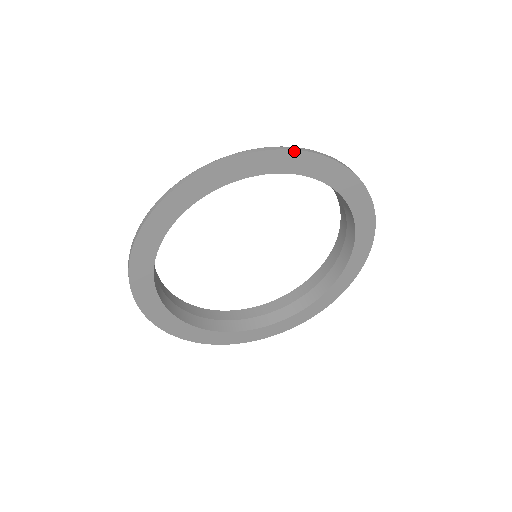
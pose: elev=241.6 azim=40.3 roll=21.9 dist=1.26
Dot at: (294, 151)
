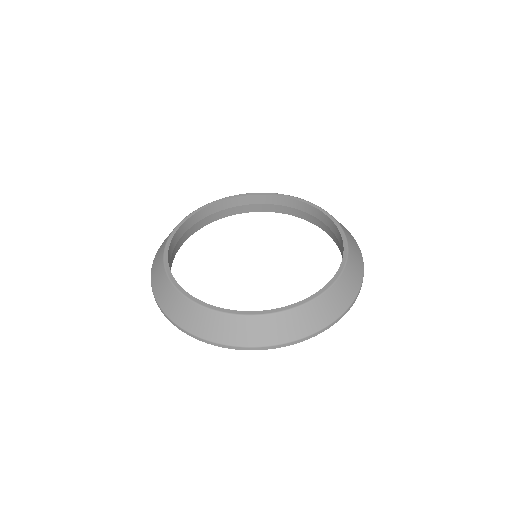
Dot at: (355, 300)
